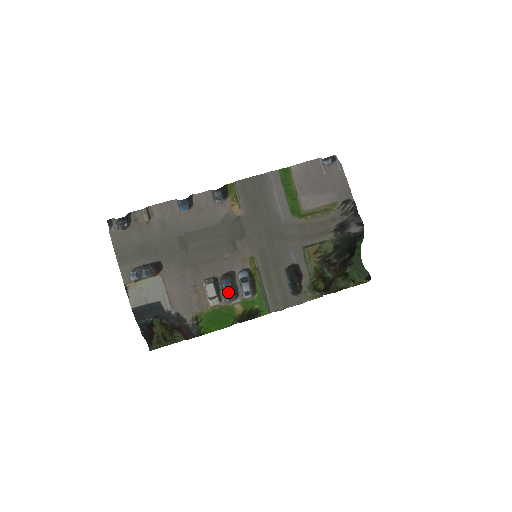
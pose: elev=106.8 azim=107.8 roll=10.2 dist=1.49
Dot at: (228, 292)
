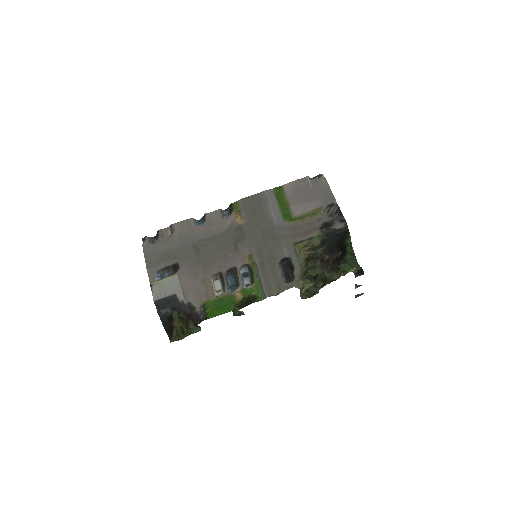
Dot at: (232, 286)
